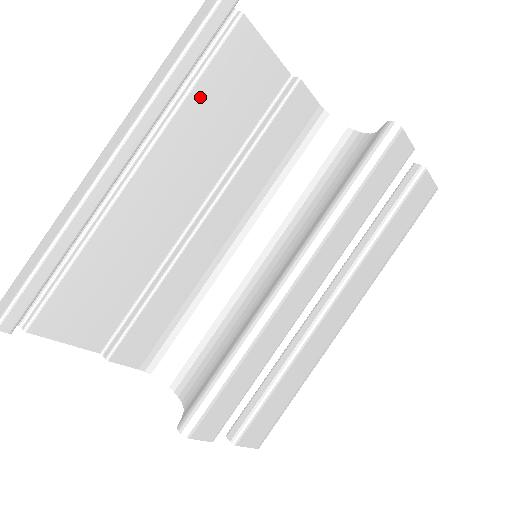
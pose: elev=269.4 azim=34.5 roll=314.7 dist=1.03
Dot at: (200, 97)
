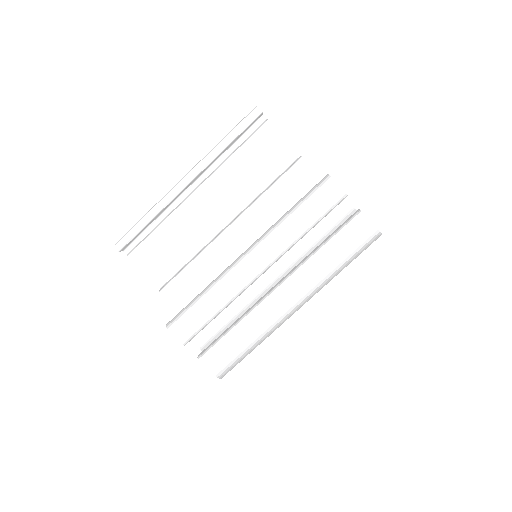
Dot at: (238, 159)
